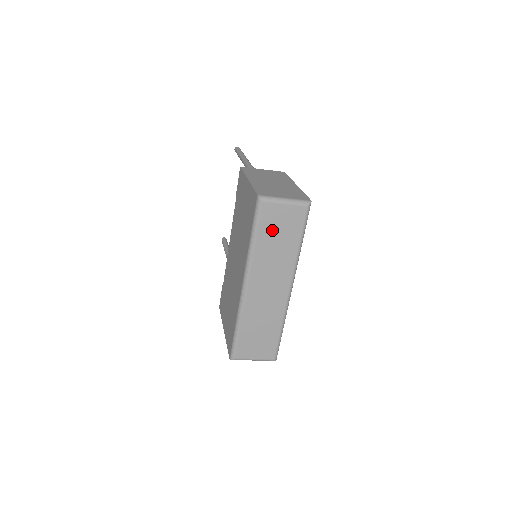
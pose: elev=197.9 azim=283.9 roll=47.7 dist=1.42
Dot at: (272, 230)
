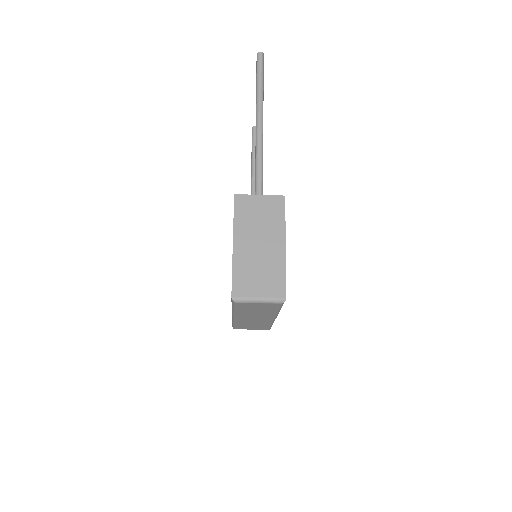
Dot at: (250, 308)
